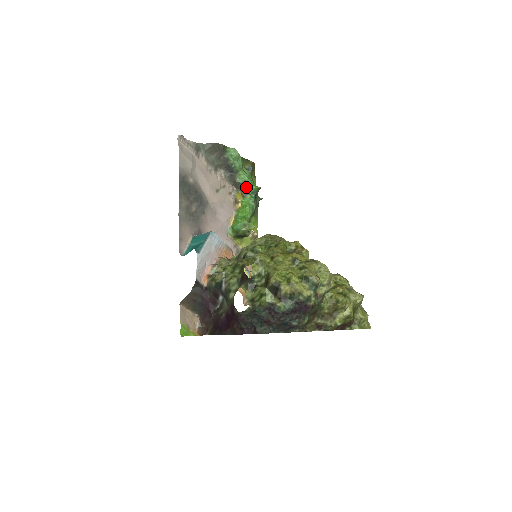
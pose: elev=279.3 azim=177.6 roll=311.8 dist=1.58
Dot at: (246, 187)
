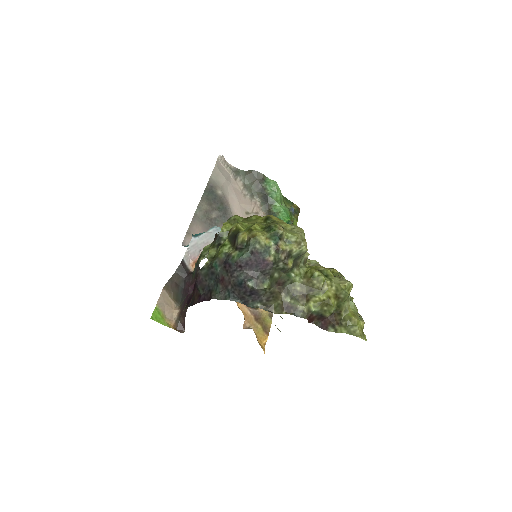
Dot at: (279, 218)
